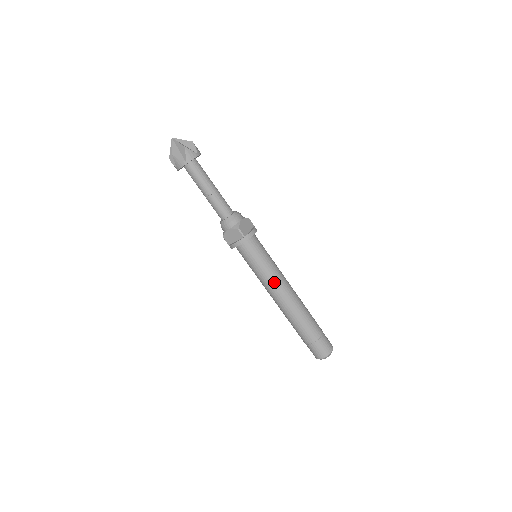
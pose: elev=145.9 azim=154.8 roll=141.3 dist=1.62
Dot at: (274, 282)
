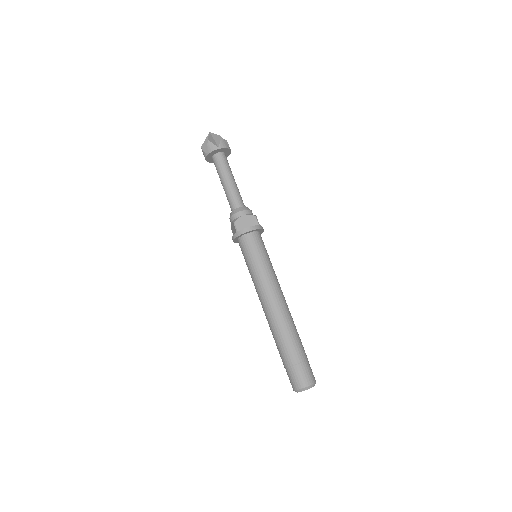
Dot at: (259, 286)
